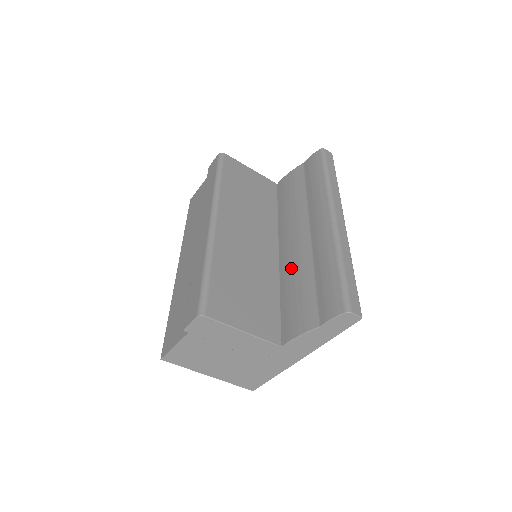
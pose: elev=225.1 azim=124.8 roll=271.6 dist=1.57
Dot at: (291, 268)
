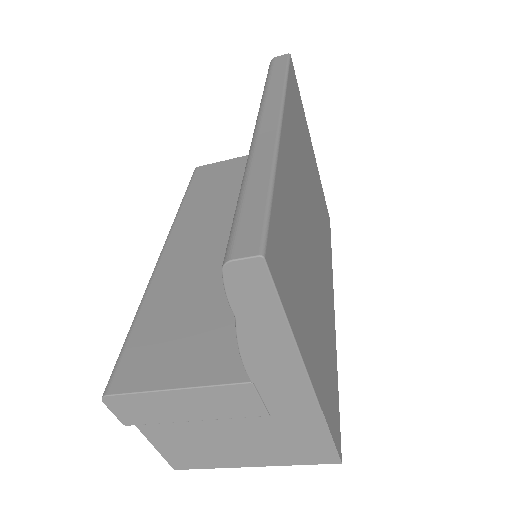
Dot at: occluded
